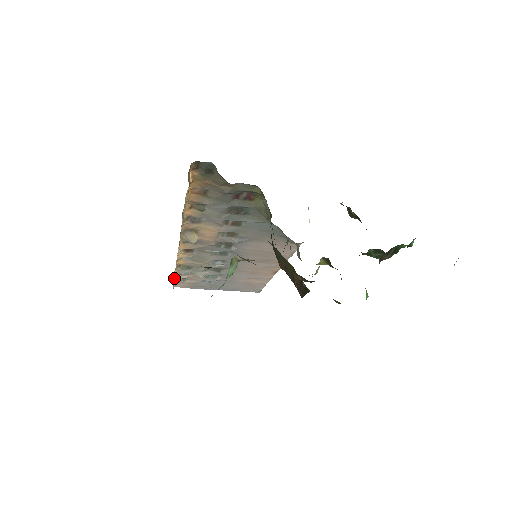
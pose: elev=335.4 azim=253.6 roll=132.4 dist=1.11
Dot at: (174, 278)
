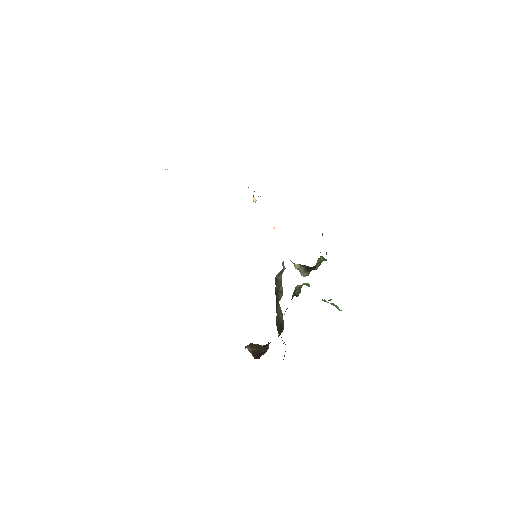
Dot at: occluded
